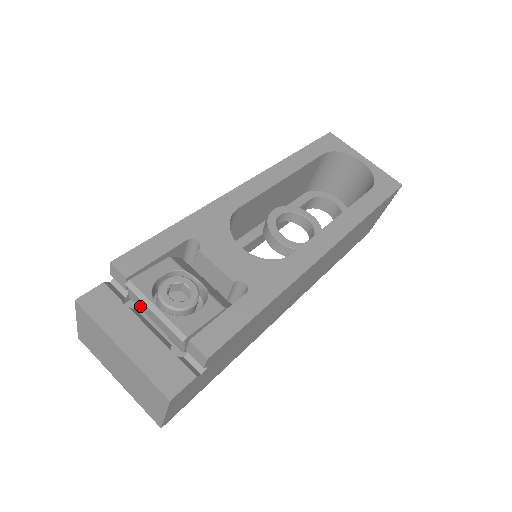
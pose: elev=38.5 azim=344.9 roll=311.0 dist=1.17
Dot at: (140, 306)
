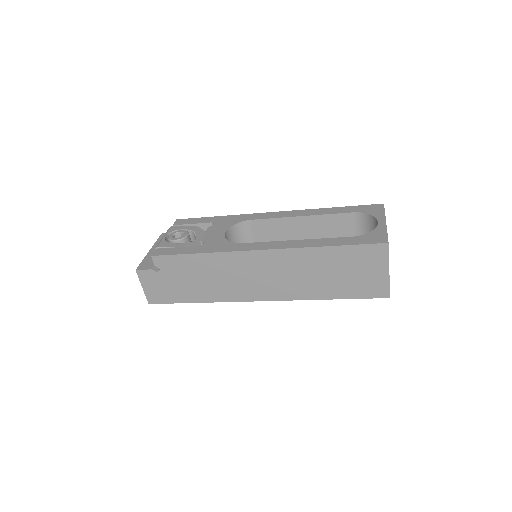
Dot at: occluded
